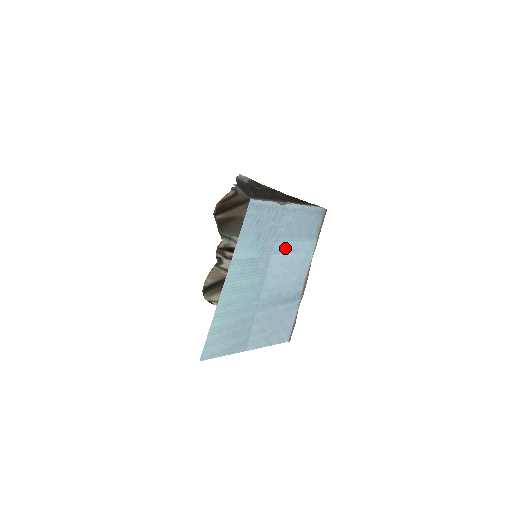
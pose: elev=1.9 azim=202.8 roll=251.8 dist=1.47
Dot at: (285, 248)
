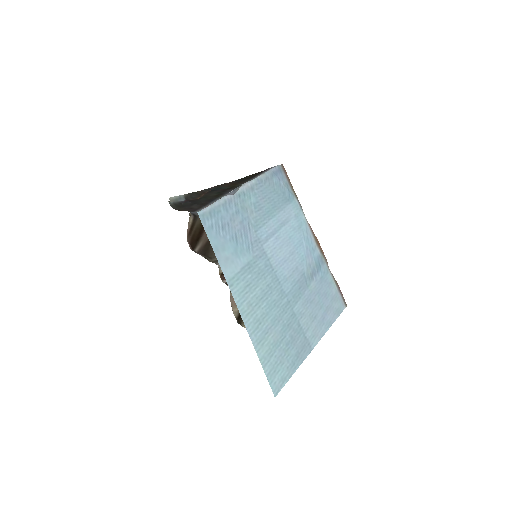
Dot at: (271, 229)
